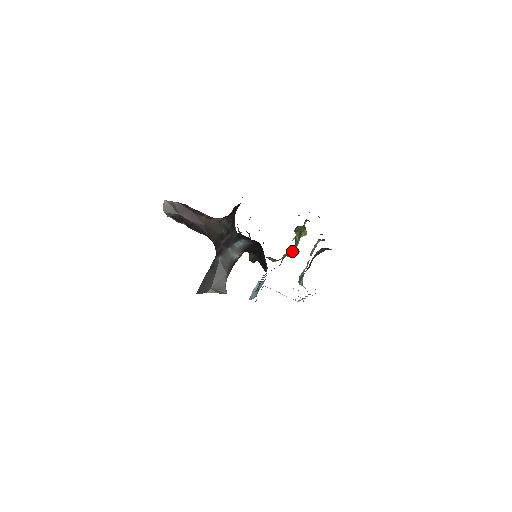
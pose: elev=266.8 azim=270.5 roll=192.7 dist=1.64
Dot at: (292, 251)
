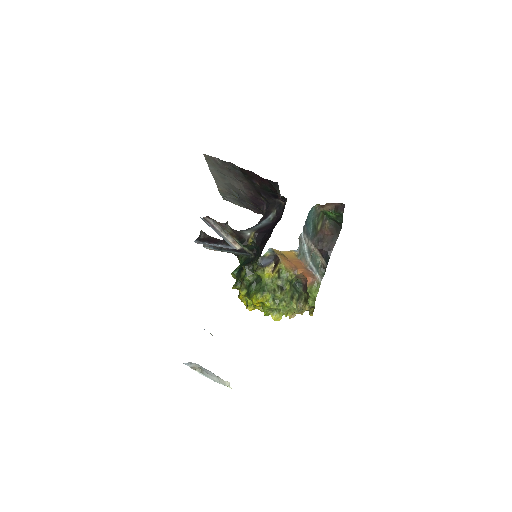
Dot at: (283, 289)
